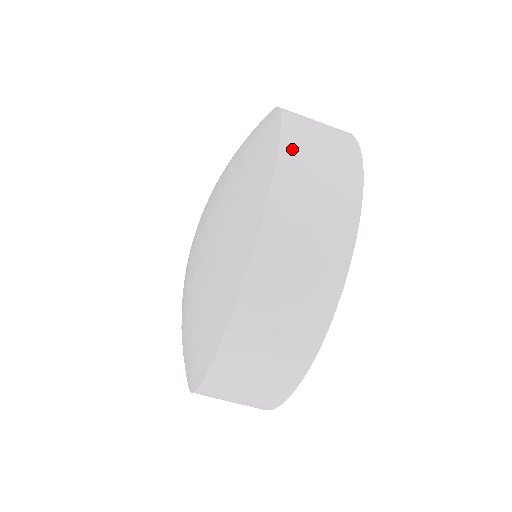
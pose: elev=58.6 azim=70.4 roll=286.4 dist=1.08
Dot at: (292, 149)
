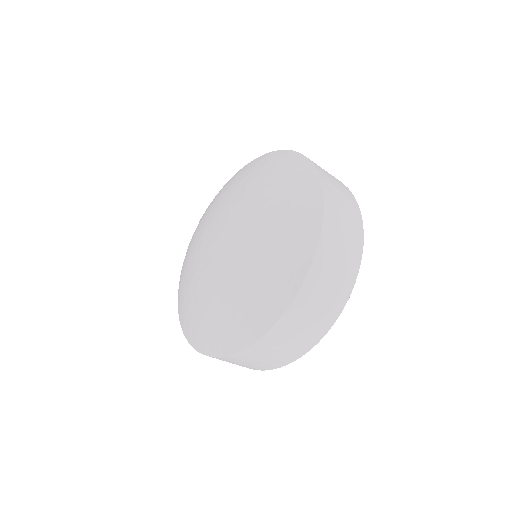
Dot at: (322, 173)
